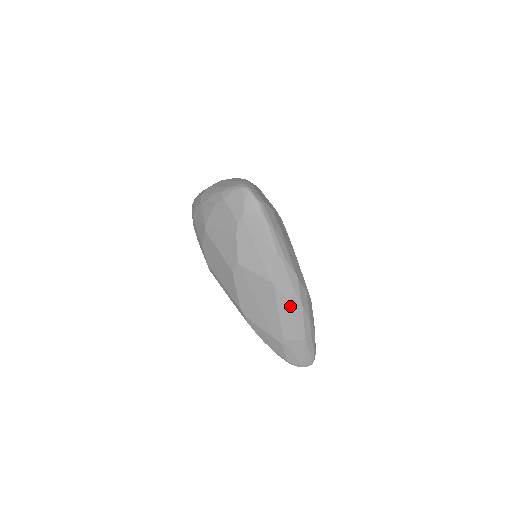
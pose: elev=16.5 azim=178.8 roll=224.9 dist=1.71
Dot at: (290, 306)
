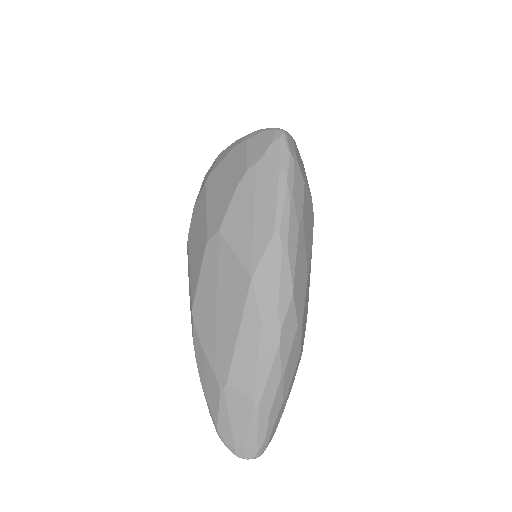
Dot at: (260, 330)
